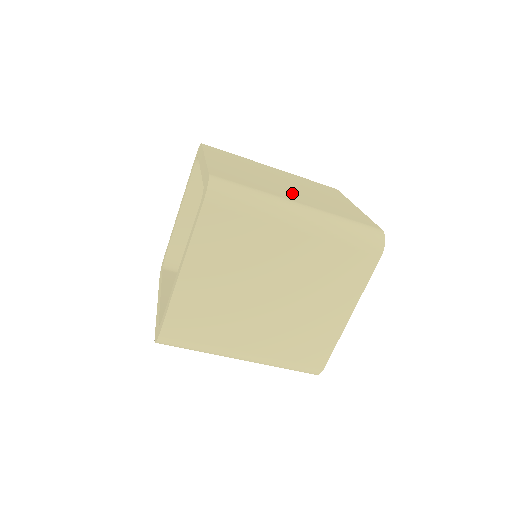
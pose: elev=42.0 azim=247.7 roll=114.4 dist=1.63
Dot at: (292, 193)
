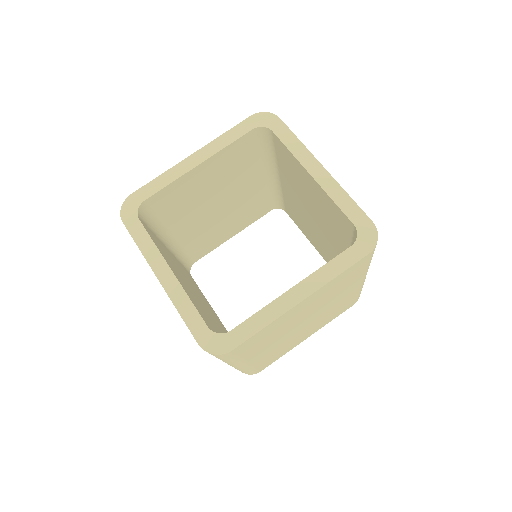
Dot at: occluded
